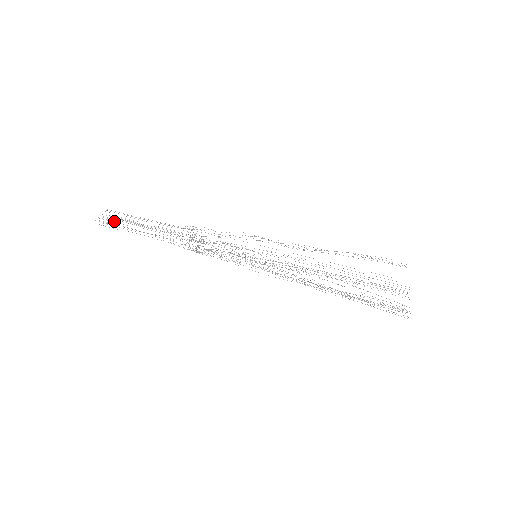
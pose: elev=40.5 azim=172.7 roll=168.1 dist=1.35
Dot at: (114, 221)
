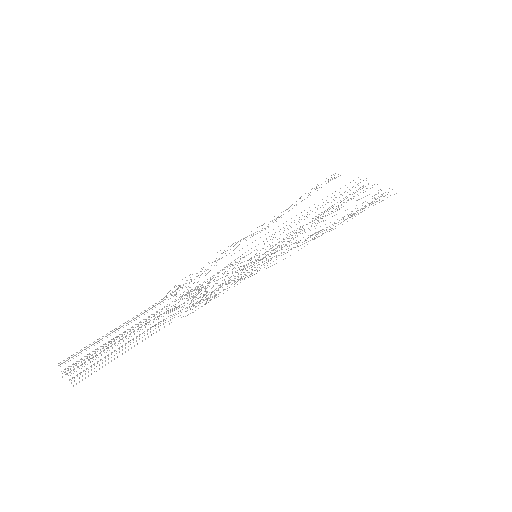
Dot at: occluded
